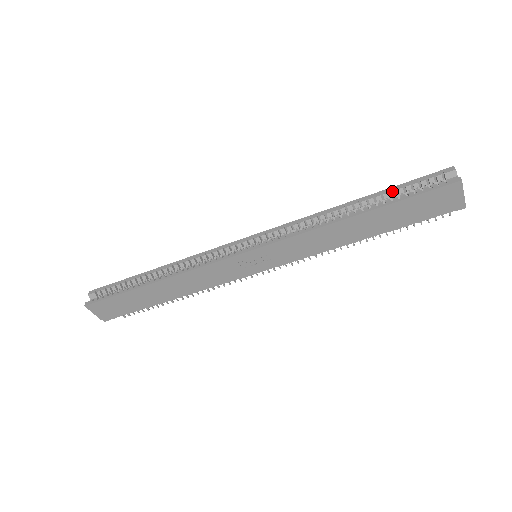
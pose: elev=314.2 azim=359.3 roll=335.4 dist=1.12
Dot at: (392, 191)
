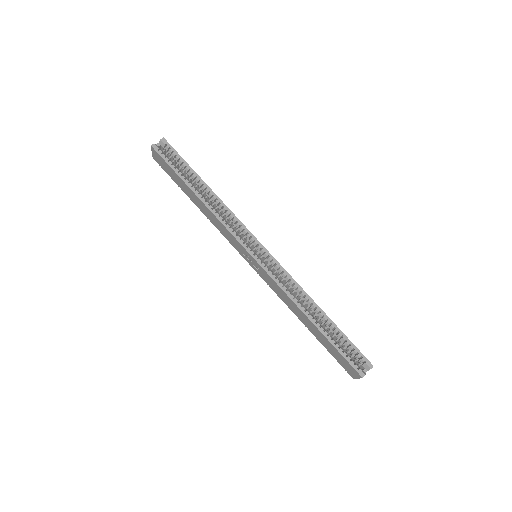
Dot at: (340, 335)
